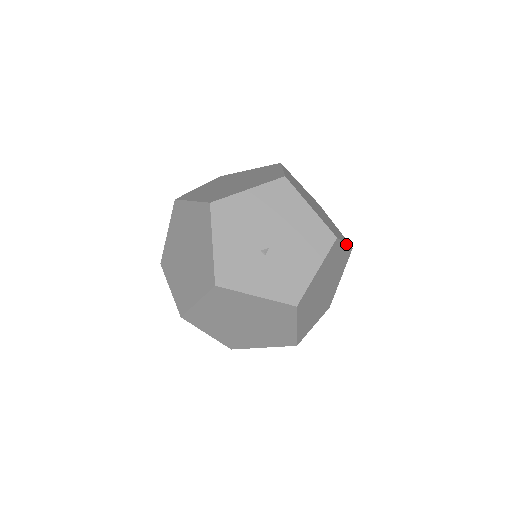
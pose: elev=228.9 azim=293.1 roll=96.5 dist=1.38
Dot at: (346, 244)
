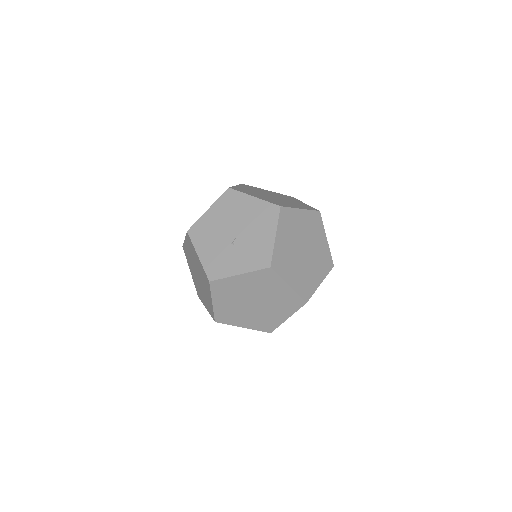
Dot at: (304, 209)
